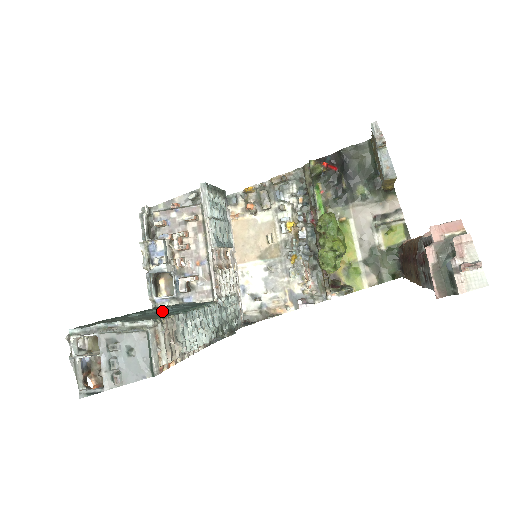
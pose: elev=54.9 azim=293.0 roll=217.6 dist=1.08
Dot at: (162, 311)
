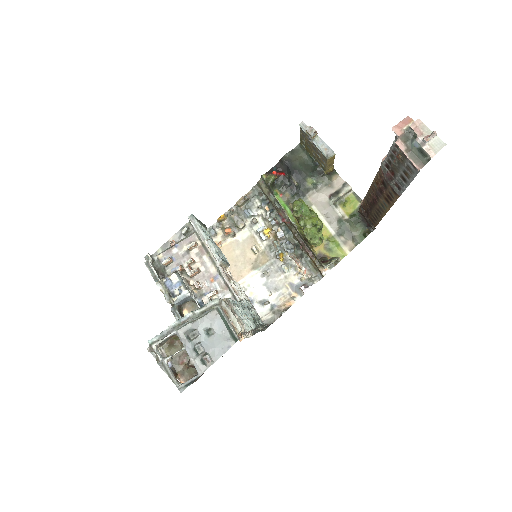
Dot at: occluded
